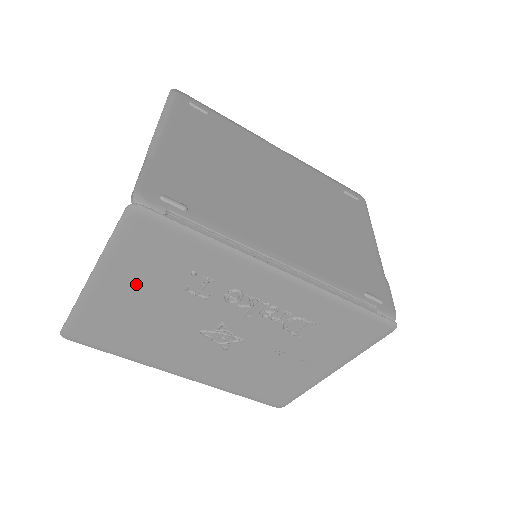
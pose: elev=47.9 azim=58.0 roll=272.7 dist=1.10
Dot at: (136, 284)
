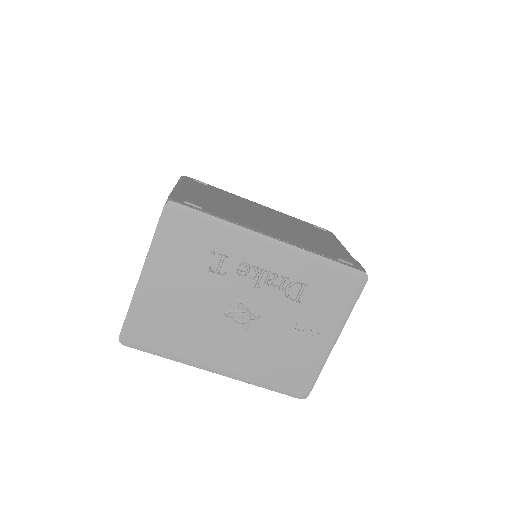
Dot at: (174, 272)
